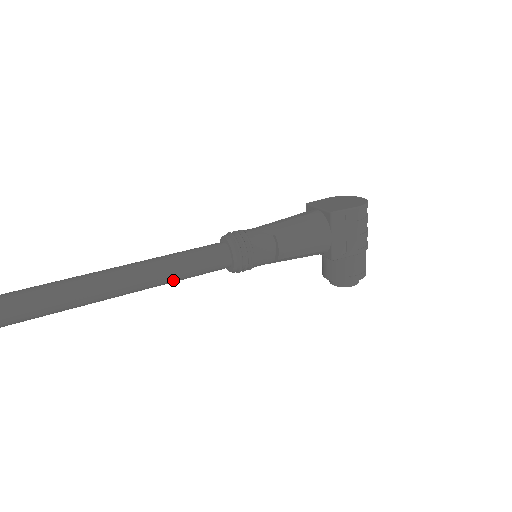
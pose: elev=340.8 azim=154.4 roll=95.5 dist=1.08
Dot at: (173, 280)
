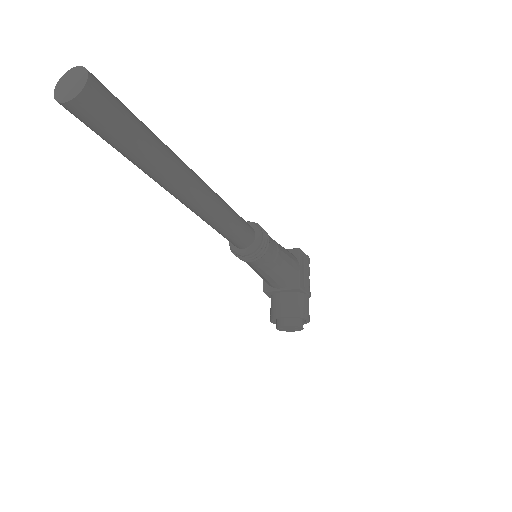
Dot at: (226, 219)
